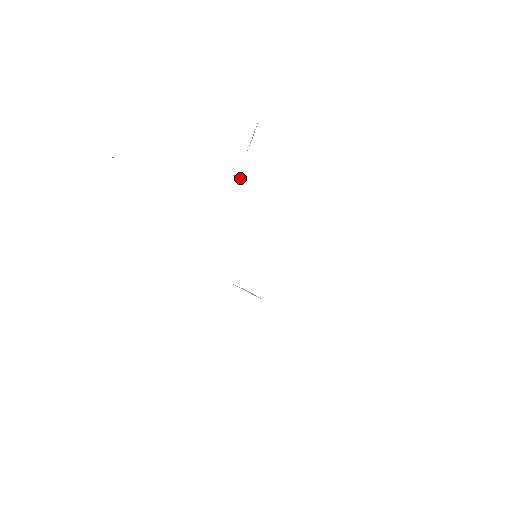
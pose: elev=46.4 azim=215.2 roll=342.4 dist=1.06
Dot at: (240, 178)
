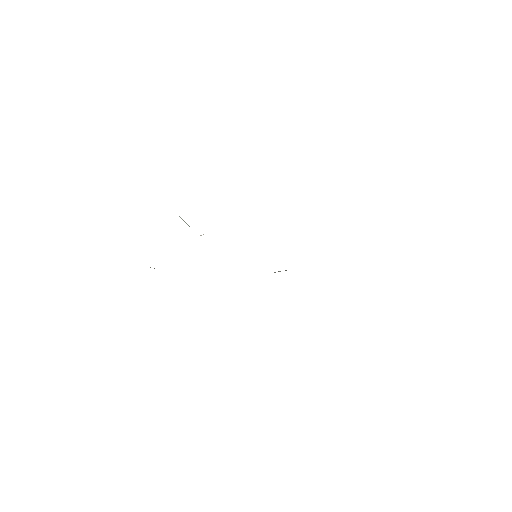
Dot at: occluded
